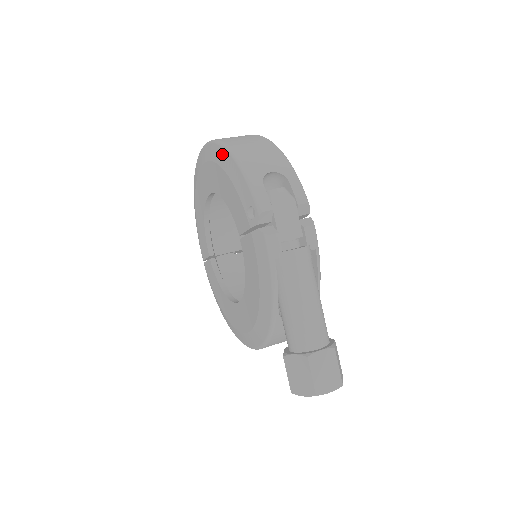
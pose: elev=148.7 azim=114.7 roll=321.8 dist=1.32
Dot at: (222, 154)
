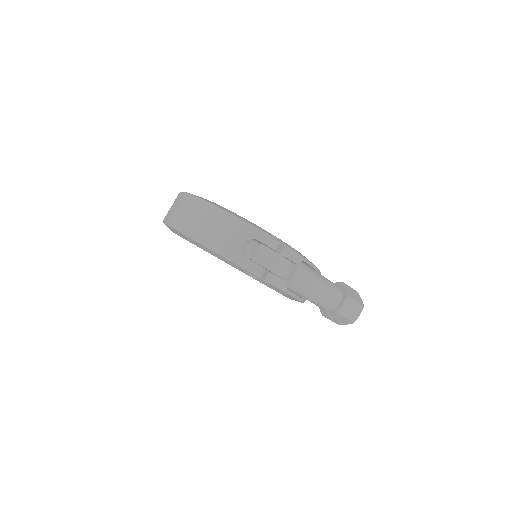
Dot at: (198, 245)
